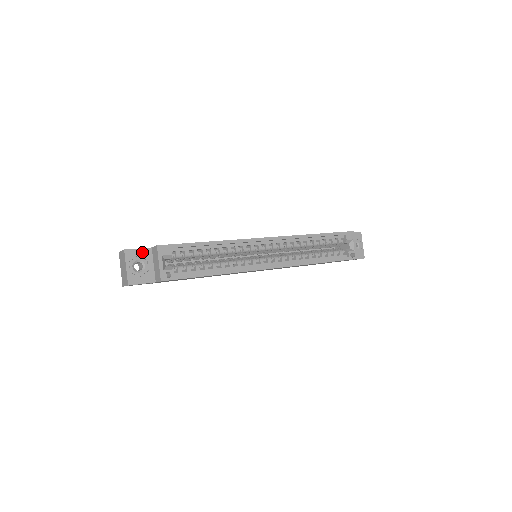
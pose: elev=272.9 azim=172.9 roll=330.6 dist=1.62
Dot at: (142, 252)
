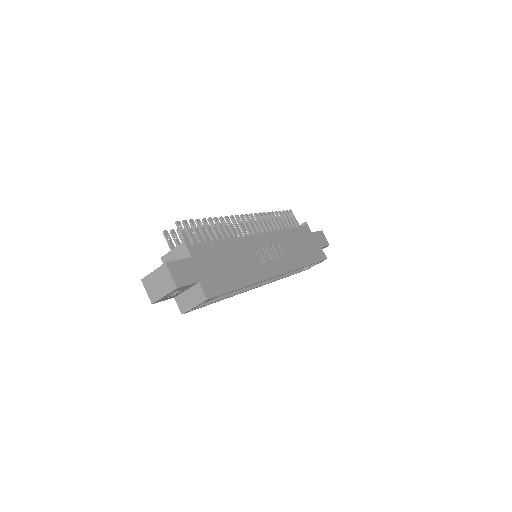
Dot at: (188, 286)
